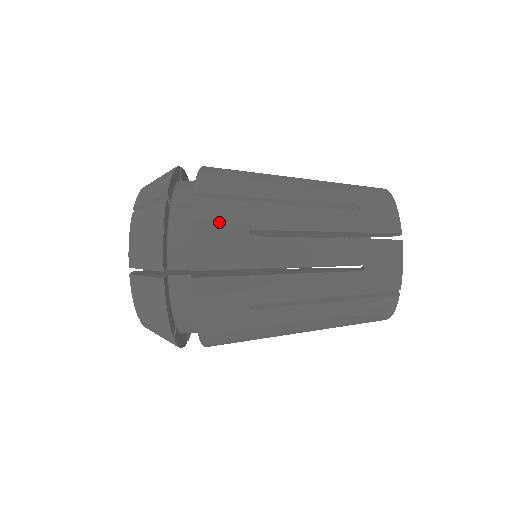
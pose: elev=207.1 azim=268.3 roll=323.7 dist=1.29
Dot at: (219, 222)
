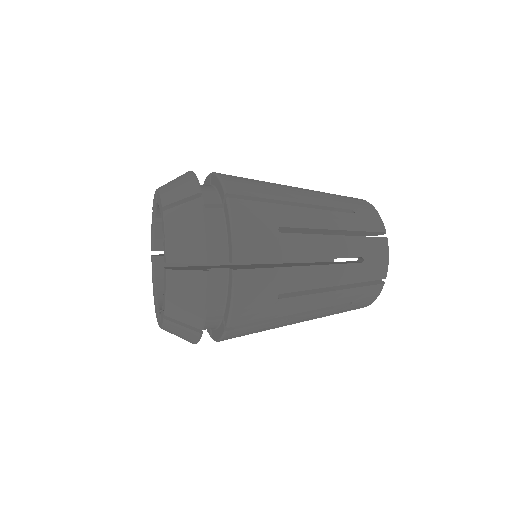
Dot at: (242, 335)
